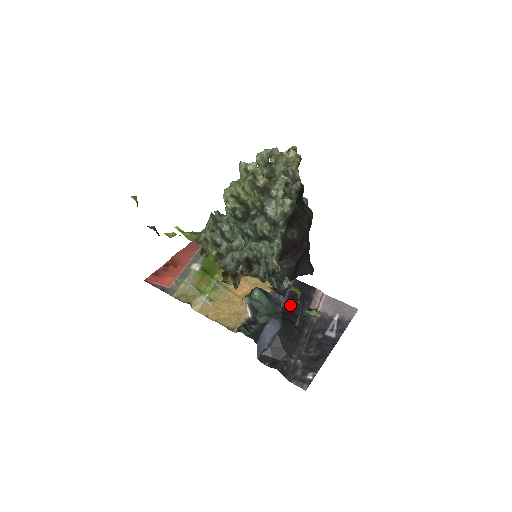
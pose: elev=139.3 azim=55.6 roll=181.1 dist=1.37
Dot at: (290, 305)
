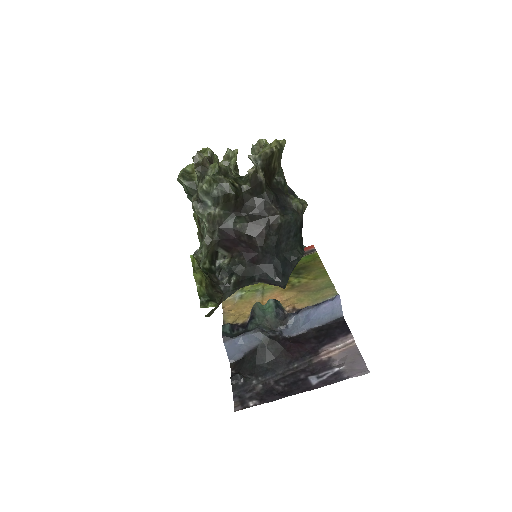
Dot at: (309, 336)
